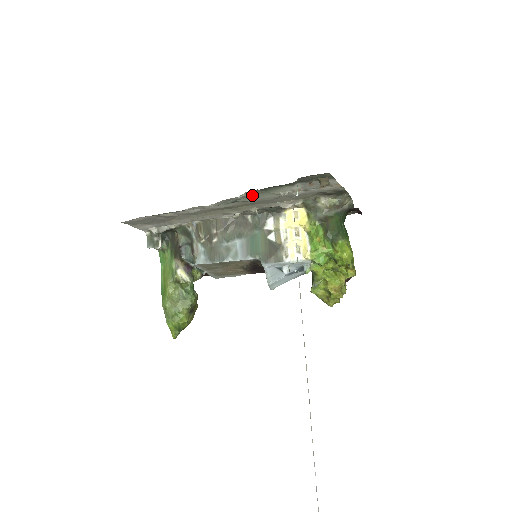
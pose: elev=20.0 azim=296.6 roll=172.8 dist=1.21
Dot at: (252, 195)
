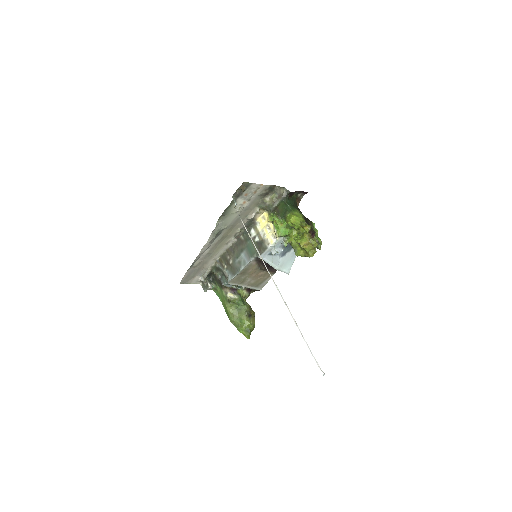
Dot at: (223, 222)
